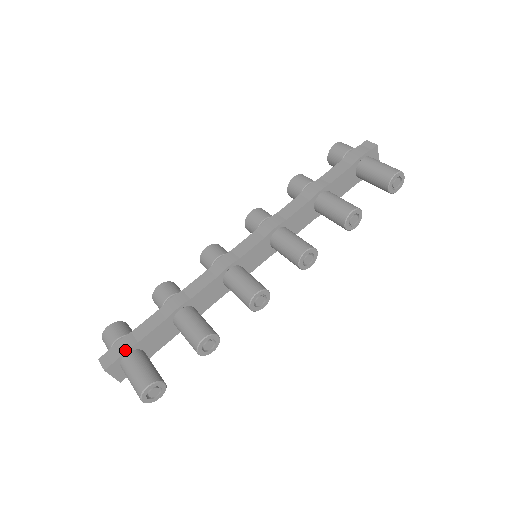
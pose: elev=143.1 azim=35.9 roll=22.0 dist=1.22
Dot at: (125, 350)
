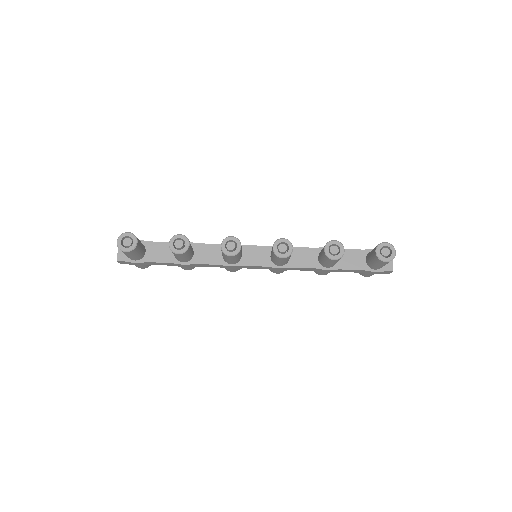
Dot at: occluded
